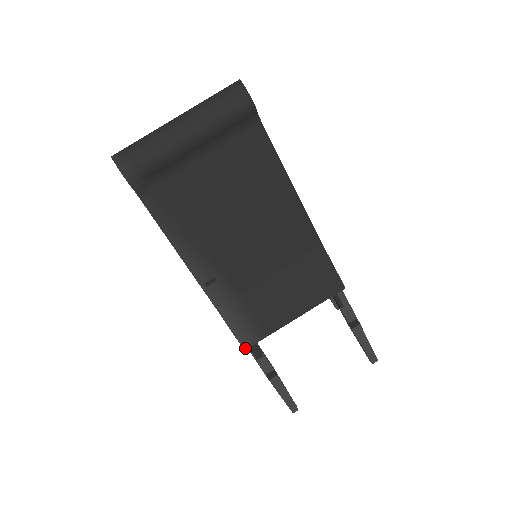
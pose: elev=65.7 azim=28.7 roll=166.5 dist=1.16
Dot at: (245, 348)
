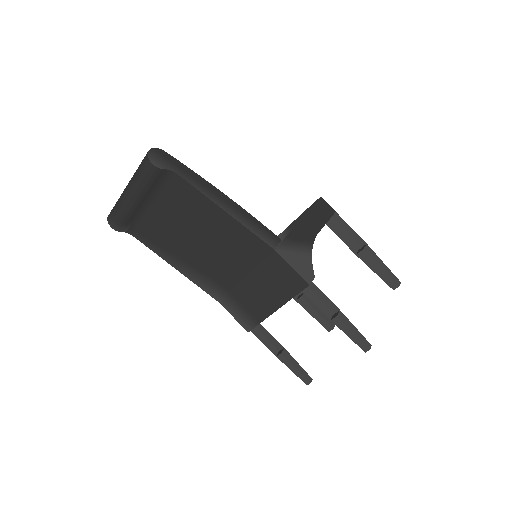
Dot at: (248, 331)
